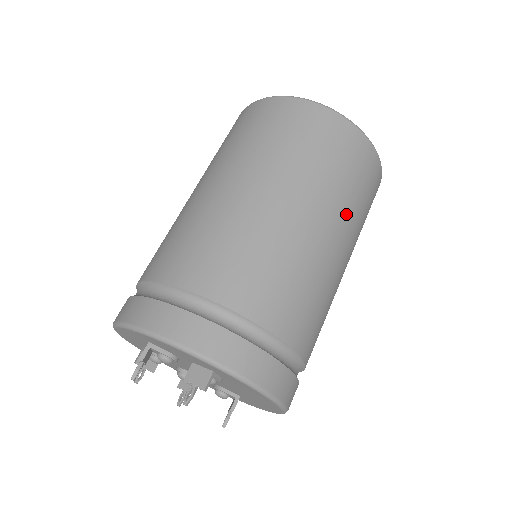
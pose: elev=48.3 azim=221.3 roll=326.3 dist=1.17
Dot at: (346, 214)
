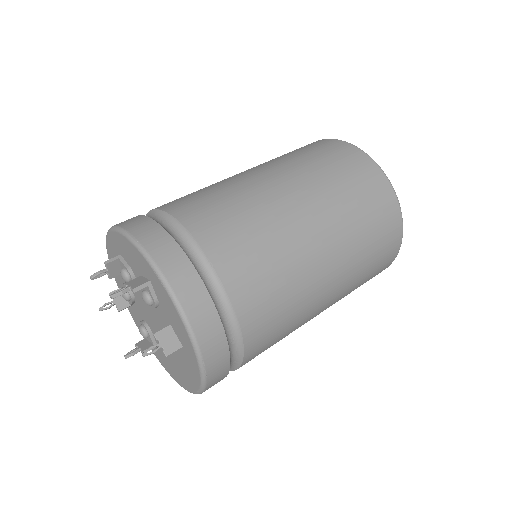
Dot at: (342, 297)
